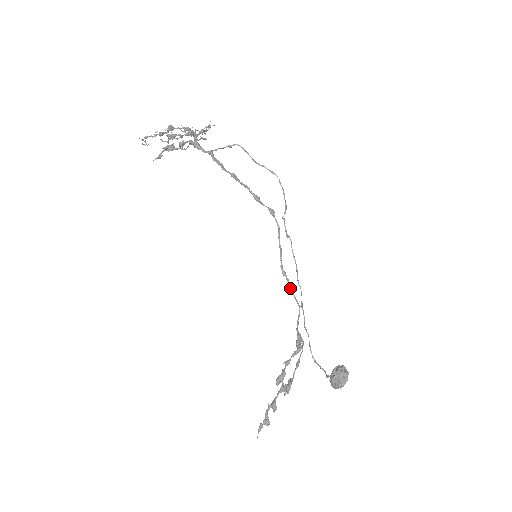
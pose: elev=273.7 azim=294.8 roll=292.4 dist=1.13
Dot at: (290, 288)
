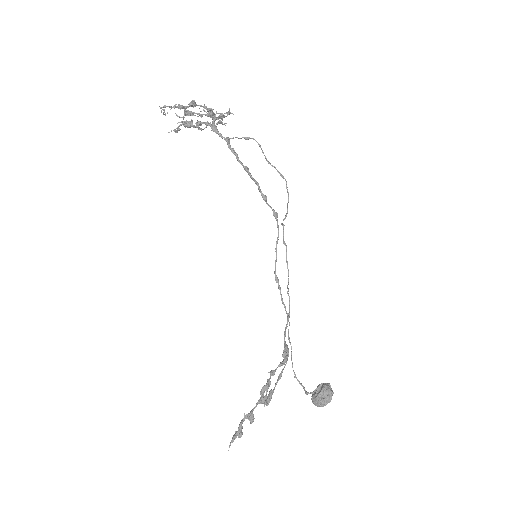
Dot at: occluded
